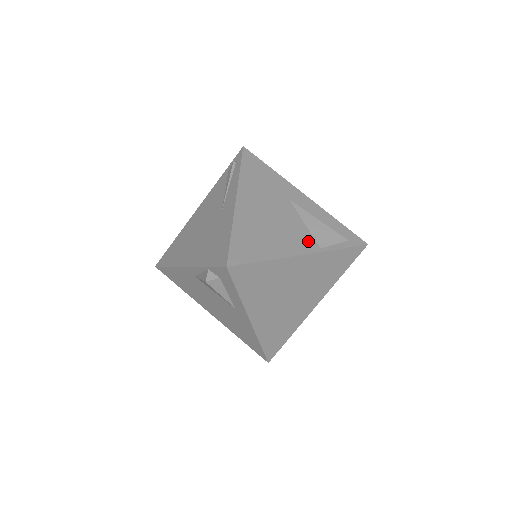
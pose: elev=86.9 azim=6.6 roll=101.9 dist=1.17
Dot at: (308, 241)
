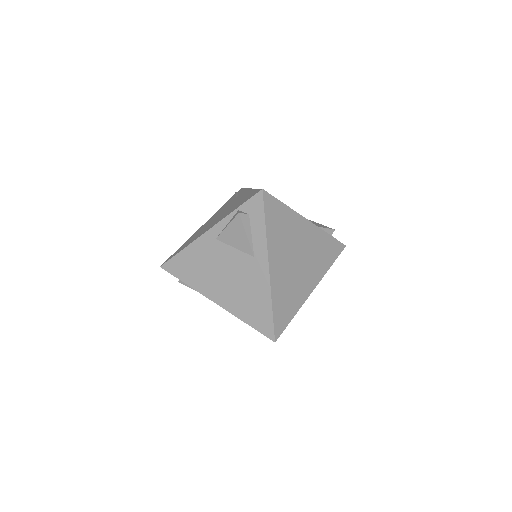
Dot at: occluded
